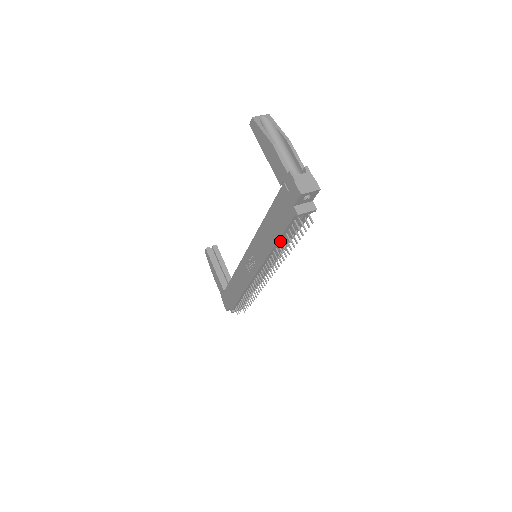
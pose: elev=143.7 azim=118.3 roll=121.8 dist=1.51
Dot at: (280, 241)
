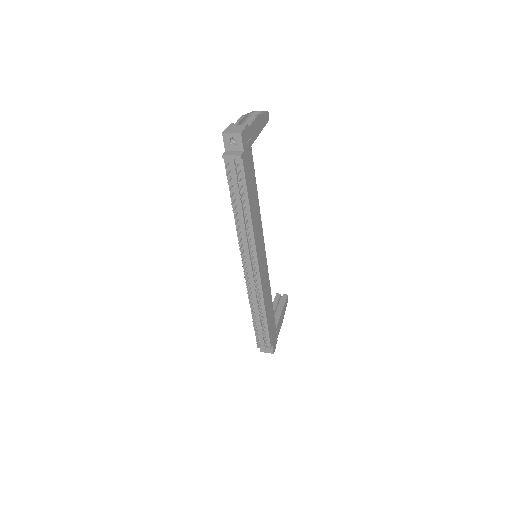
Dot at: (235, 205)
